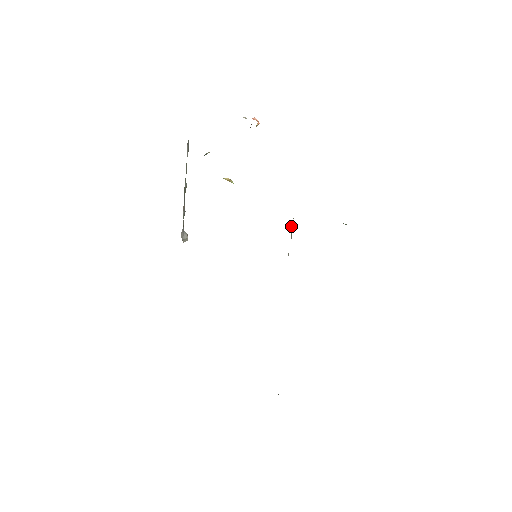
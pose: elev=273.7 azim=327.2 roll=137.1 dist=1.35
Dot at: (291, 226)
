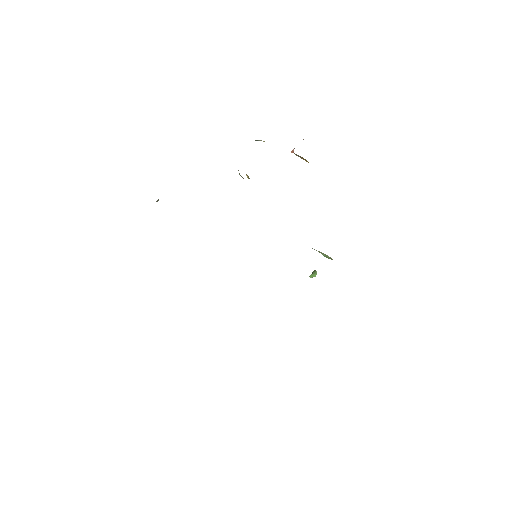
Dot at: occluded
